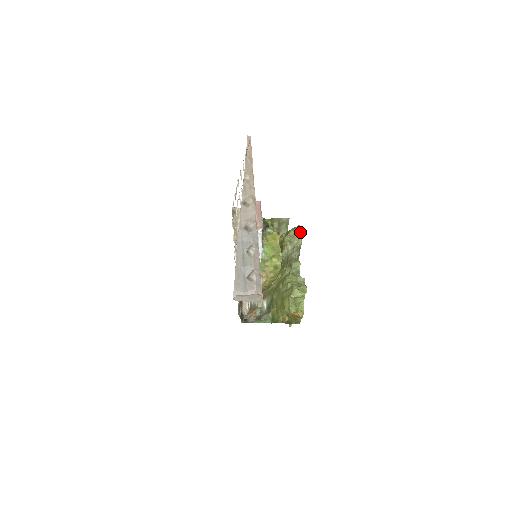
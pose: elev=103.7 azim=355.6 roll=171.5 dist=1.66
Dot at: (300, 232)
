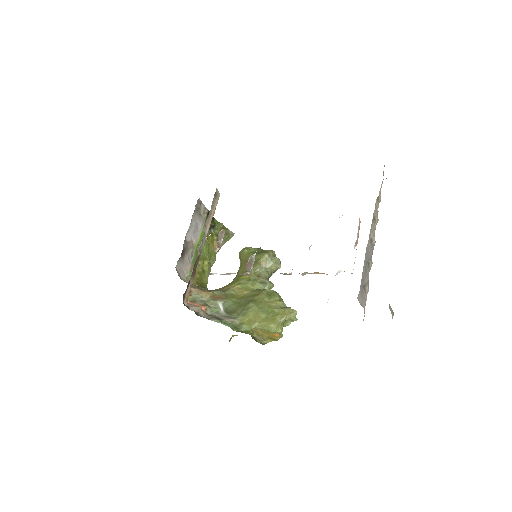
Dot at: occluded
